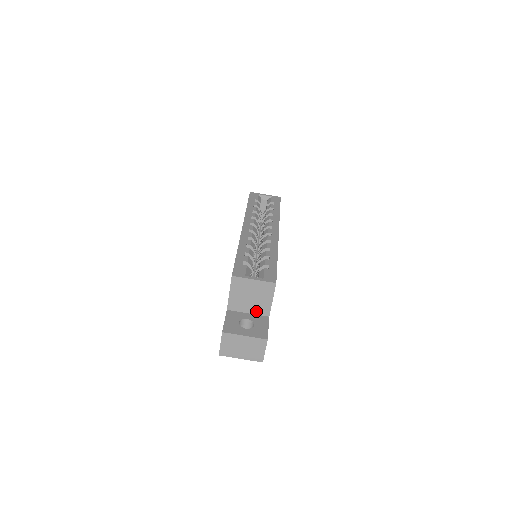
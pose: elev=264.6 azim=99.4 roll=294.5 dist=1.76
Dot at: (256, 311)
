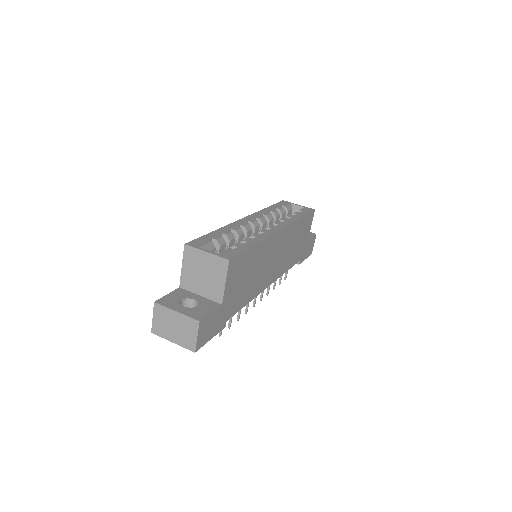
Dot at: (208, 294)
